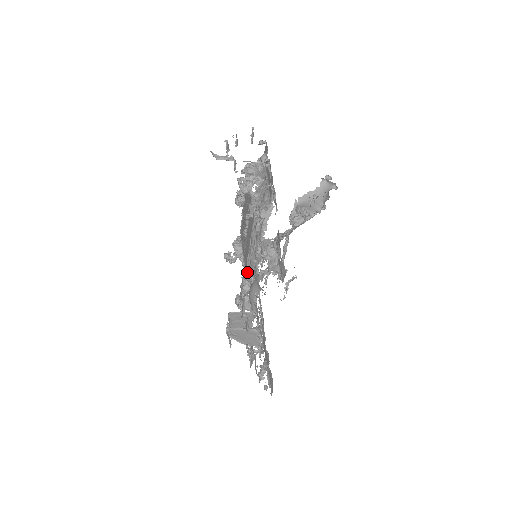
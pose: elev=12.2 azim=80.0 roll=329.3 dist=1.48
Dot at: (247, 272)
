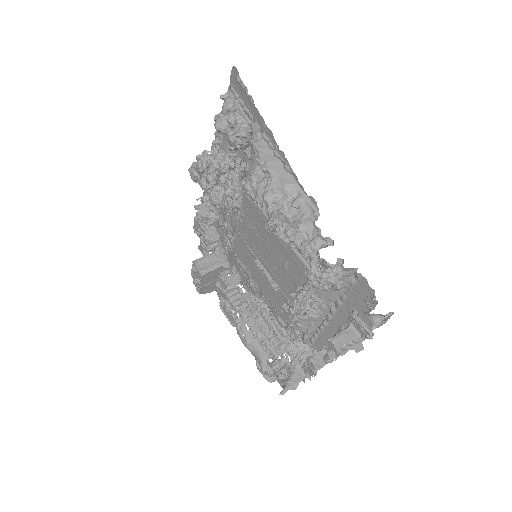
Dot at: (236, 258)
